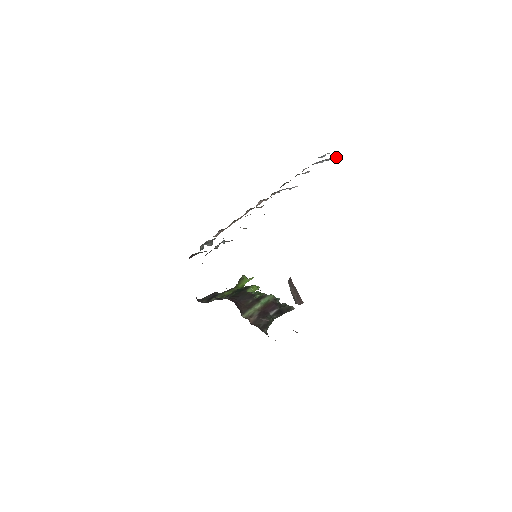
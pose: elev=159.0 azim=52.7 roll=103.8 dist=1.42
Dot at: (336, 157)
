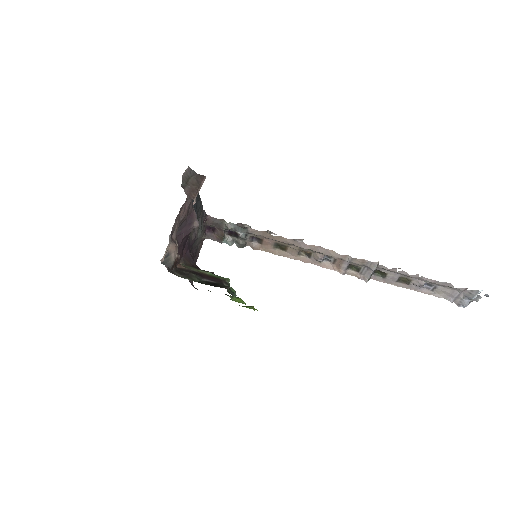
Dot at: (478, 290)
